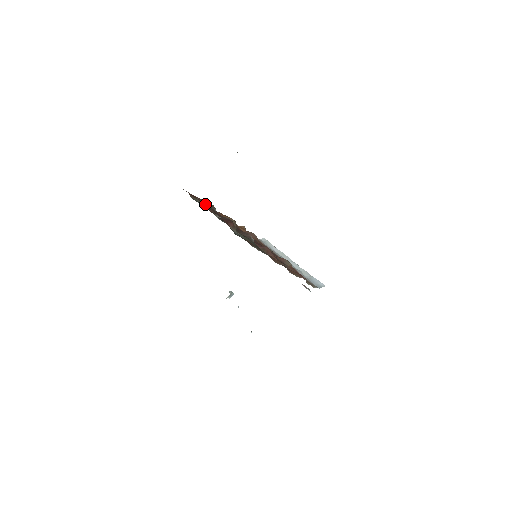
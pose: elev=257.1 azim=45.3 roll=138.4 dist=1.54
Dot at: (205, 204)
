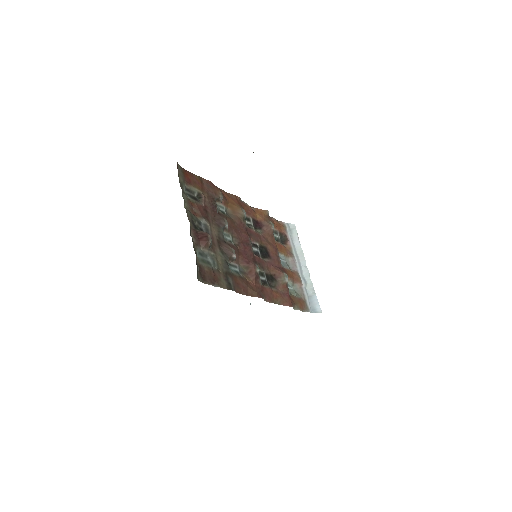
Dot at: (203, 196)
